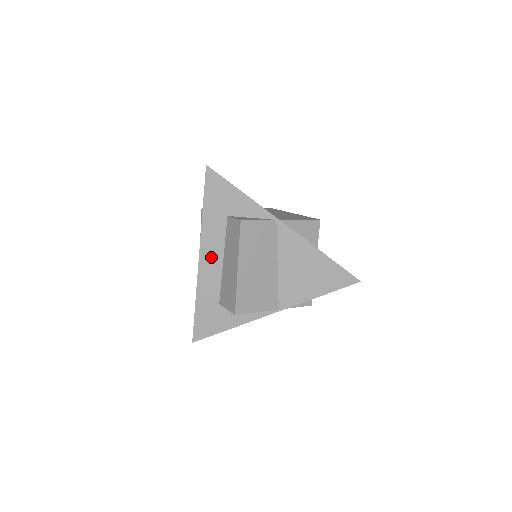
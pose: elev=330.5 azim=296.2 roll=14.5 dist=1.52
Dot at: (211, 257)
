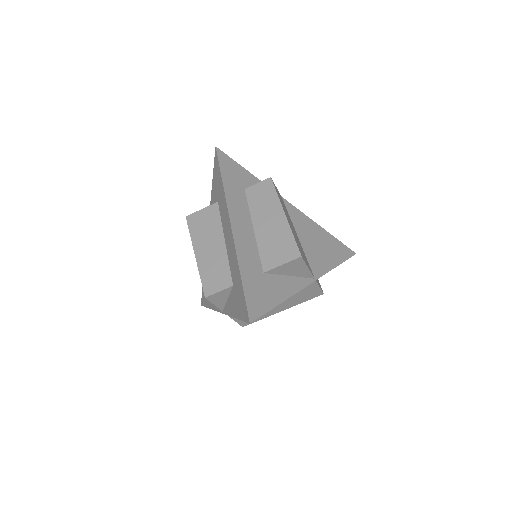
Dot at: (241, 224)
